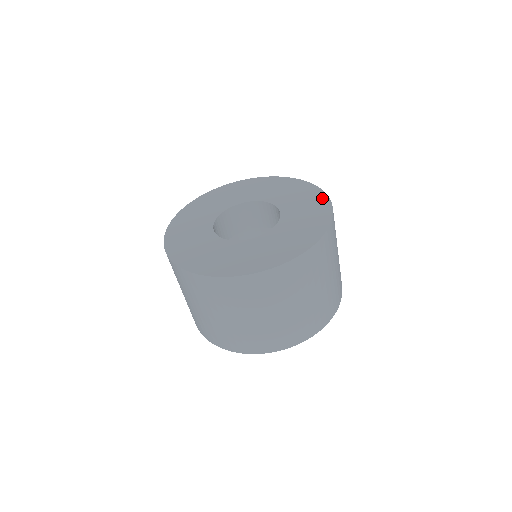
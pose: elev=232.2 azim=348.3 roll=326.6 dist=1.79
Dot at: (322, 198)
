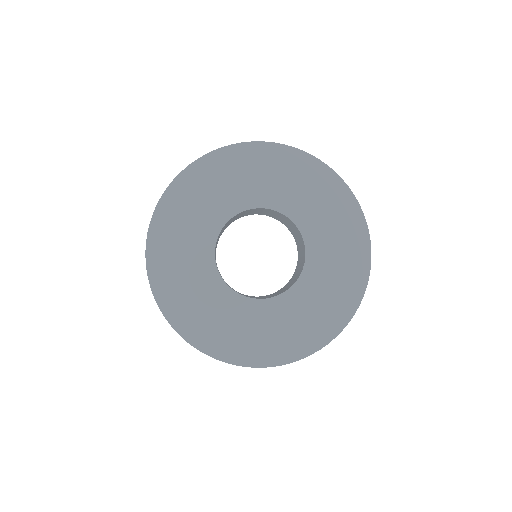
Dot at: (363, 251)
